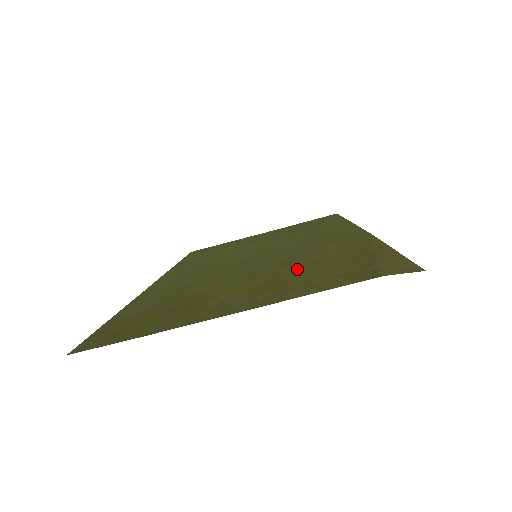
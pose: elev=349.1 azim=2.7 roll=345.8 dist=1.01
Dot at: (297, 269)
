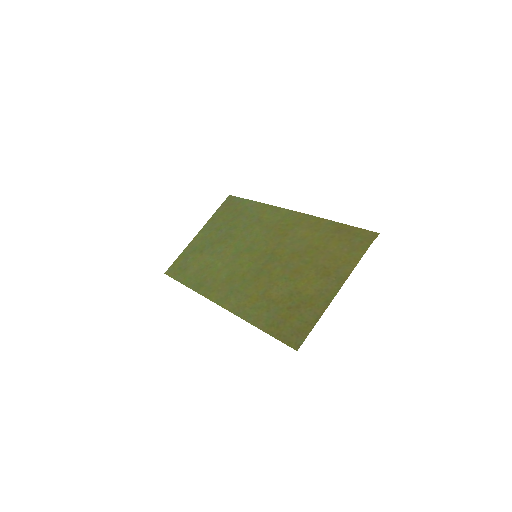
Dot at: (316, 255)
